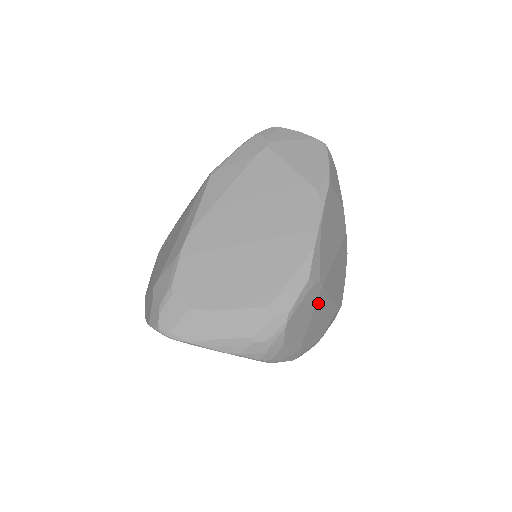
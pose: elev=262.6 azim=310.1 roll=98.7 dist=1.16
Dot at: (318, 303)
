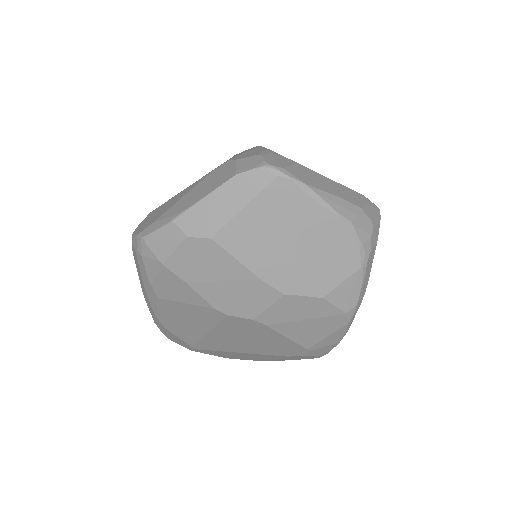
Dot at: occluded
